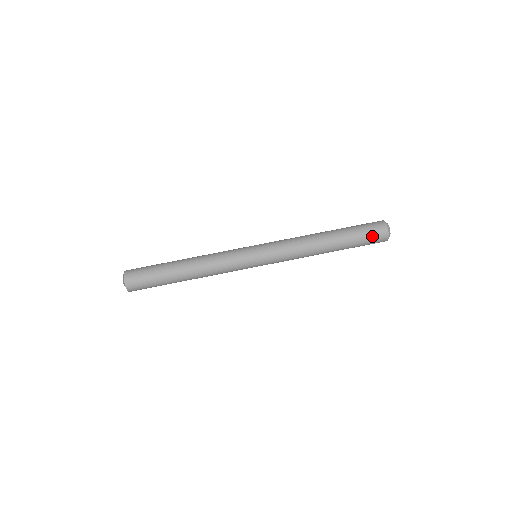
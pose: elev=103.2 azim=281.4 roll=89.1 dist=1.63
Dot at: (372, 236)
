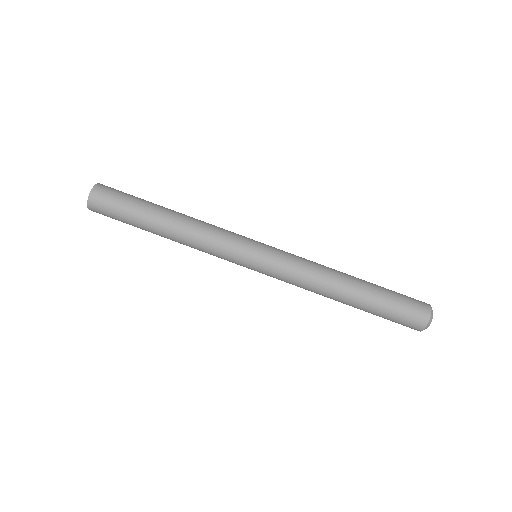
Dot at: (409, 304)
